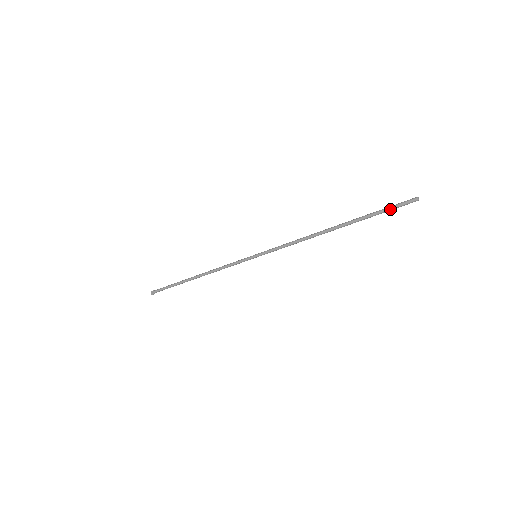
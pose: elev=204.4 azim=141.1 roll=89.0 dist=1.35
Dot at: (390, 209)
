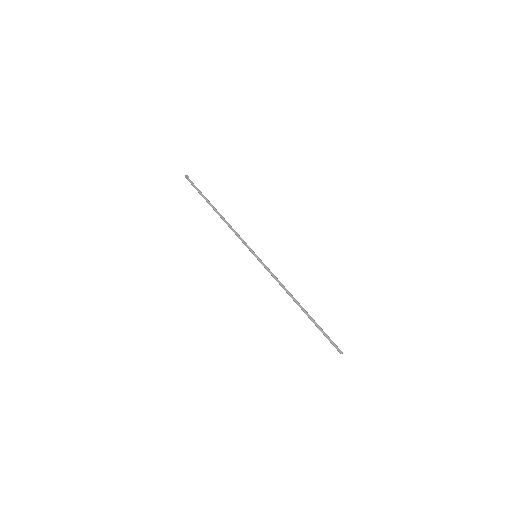
Dot at: occluded
